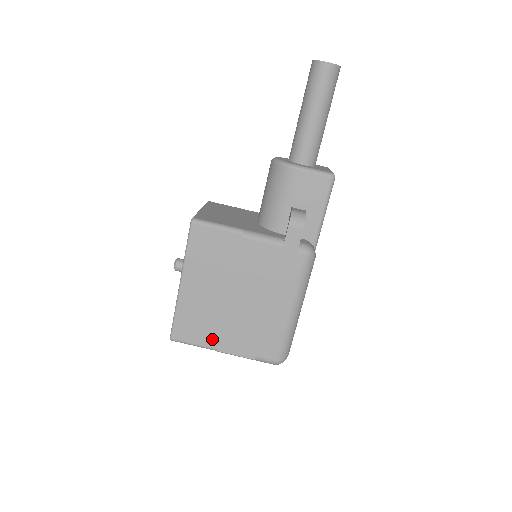
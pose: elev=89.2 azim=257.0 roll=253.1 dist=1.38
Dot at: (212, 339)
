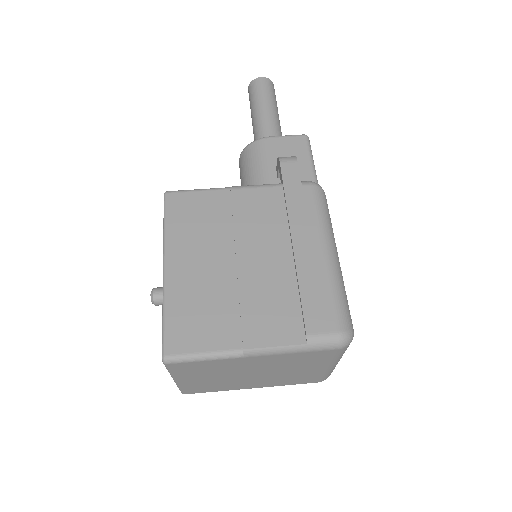
Dot at: (230, 335)
